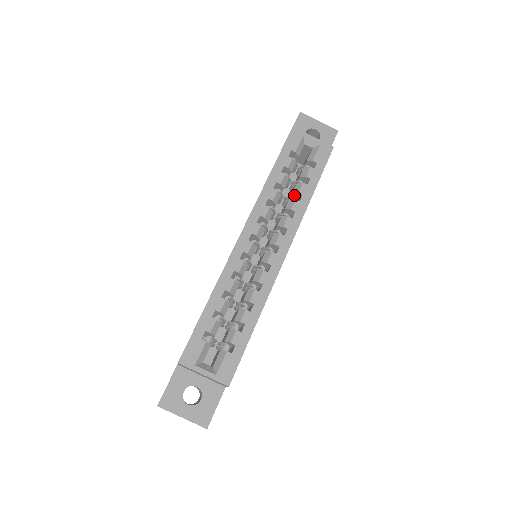
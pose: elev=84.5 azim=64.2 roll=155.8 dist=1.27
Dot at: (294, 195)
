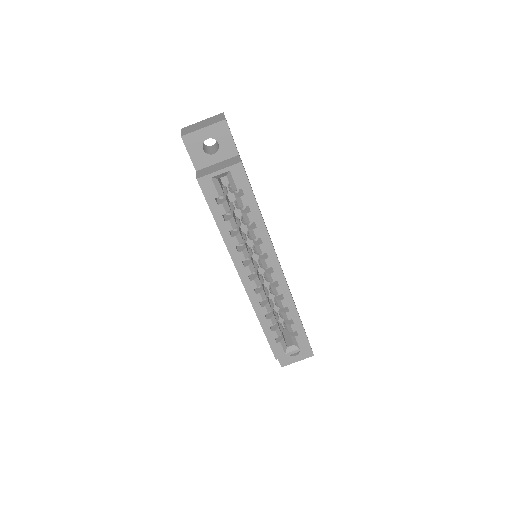
Dot at: (247, 221)
